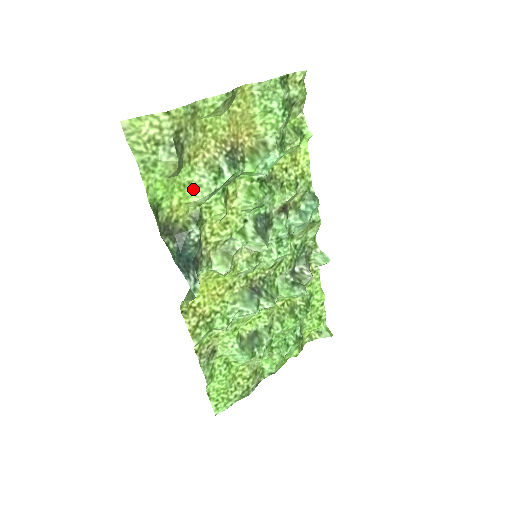
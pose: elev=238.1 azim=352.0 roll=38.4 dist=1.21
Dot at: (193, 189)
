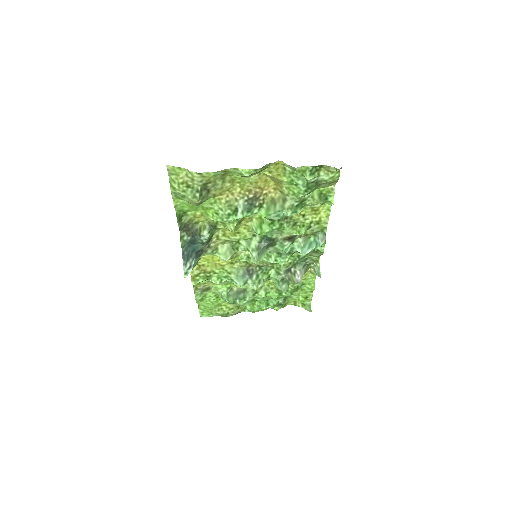
Dot at: (212, 213)
